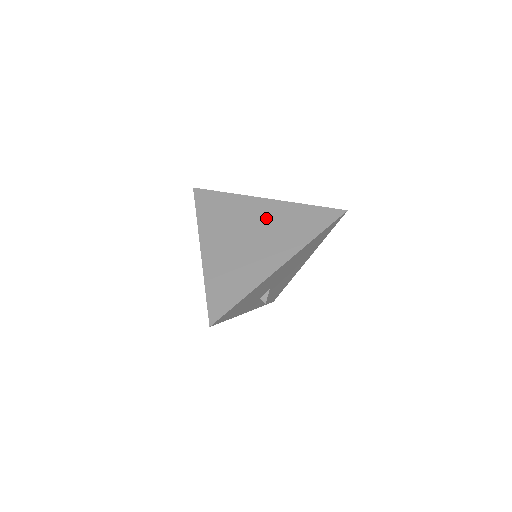
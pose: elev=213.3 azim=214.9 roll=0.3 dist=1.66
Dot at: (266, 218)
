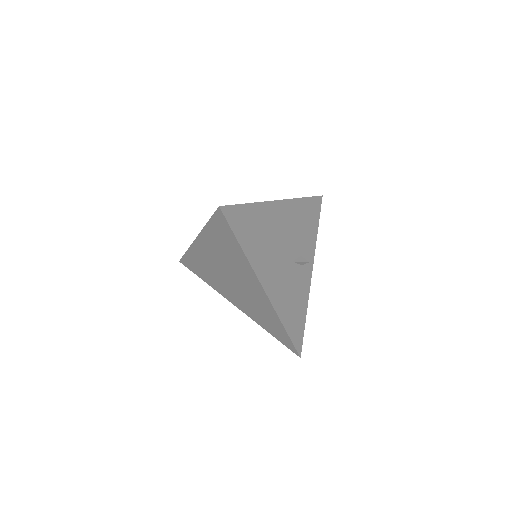
Dot at: (215, 257)
